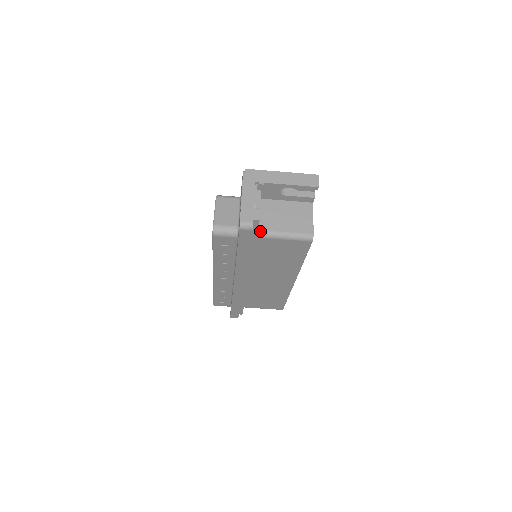
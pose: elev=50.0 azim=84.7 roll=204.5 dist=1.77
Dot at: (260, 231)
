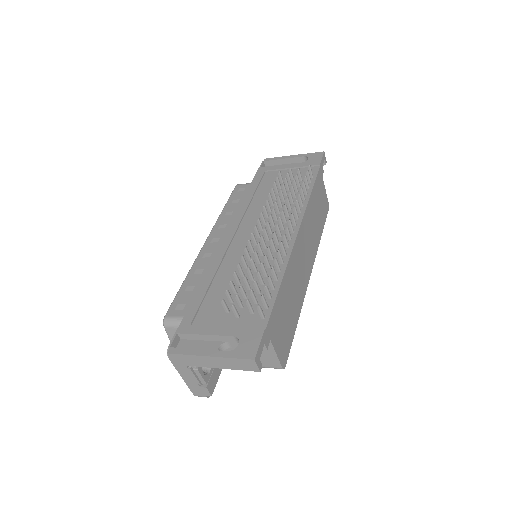
Dot at: occluded
